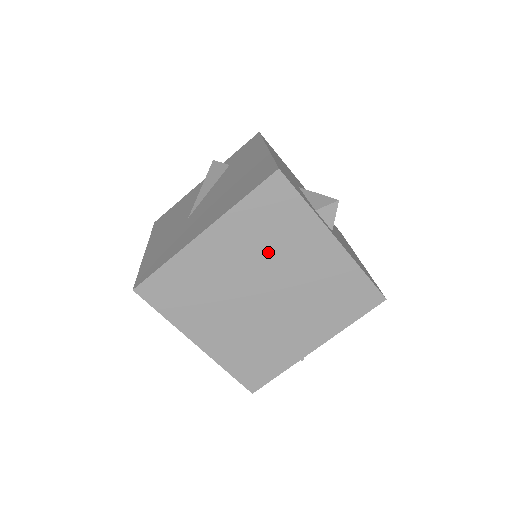
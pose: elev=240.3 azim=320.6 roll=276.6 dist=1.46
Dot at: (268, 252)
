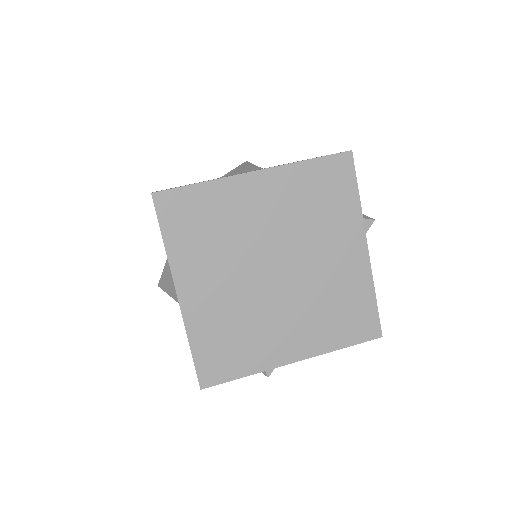
Dot at: (303, 226)
